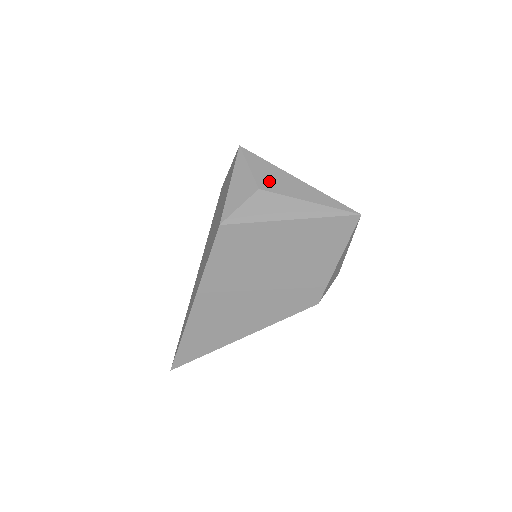
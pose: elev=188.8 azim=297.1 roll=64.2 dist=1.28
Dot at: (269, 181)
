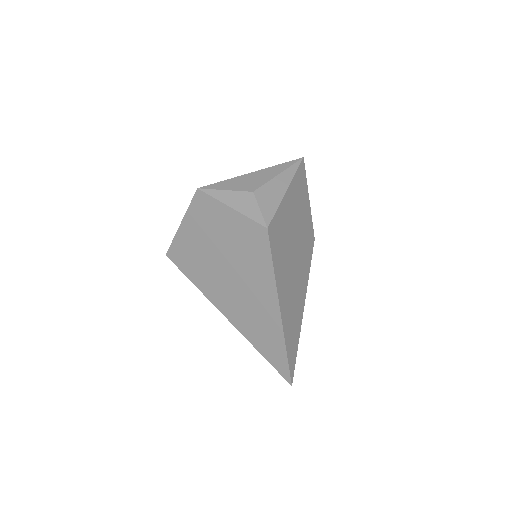
Dot at: (248, 185)
